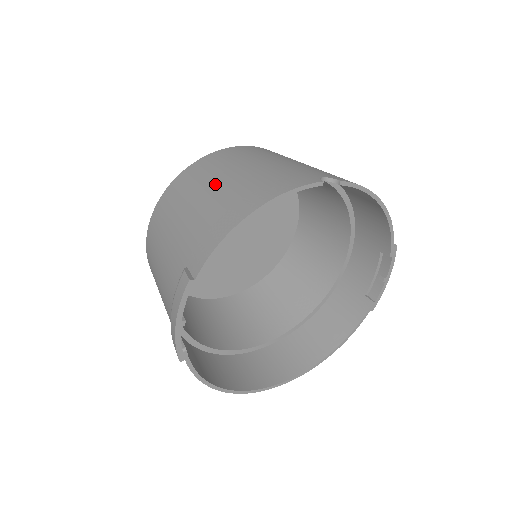
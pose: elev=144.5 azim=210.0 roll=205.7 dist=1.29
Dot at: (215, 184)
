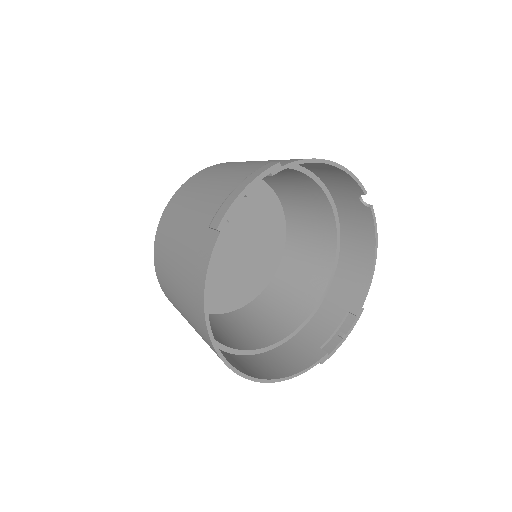
Dot at: occluded
